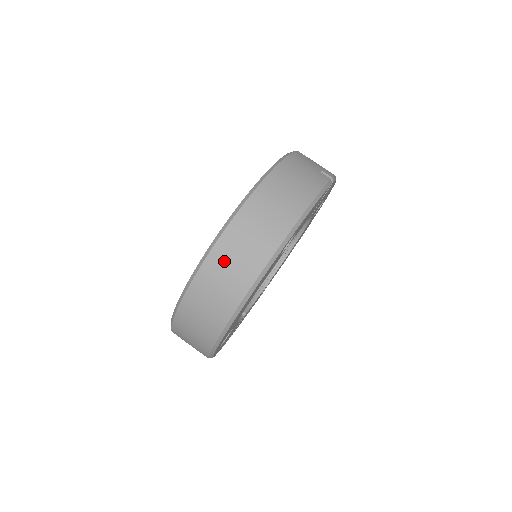
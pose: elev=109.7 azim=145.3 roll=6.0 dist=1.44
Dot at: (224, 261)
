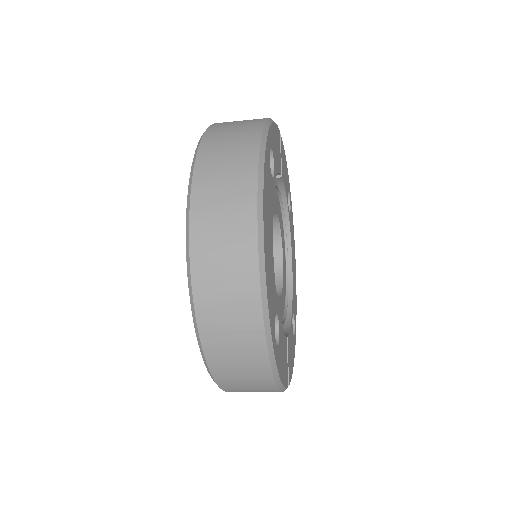
Dot at: (212, 179)
